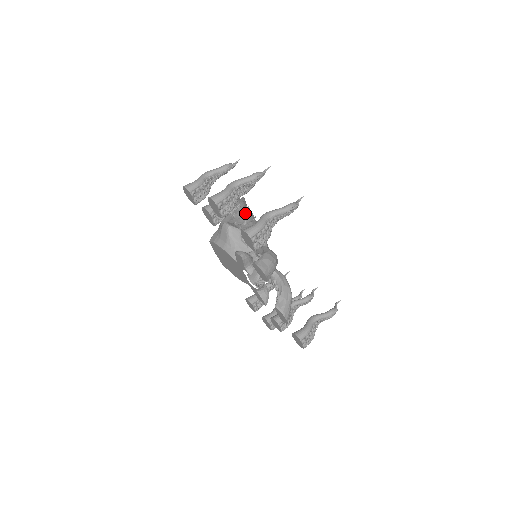
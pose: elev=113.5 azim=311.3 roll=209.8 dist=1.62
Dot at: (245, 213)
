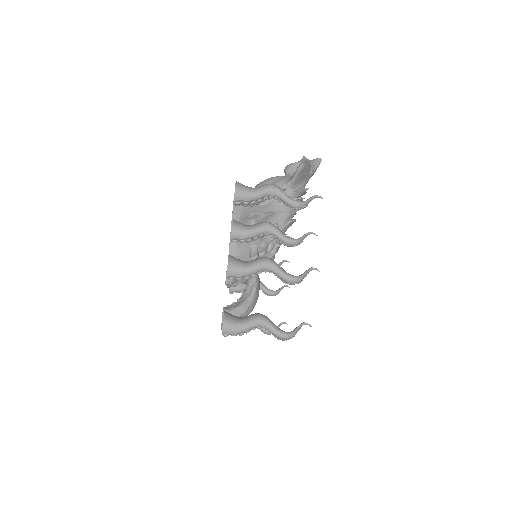
Dot at: (290, 209)
